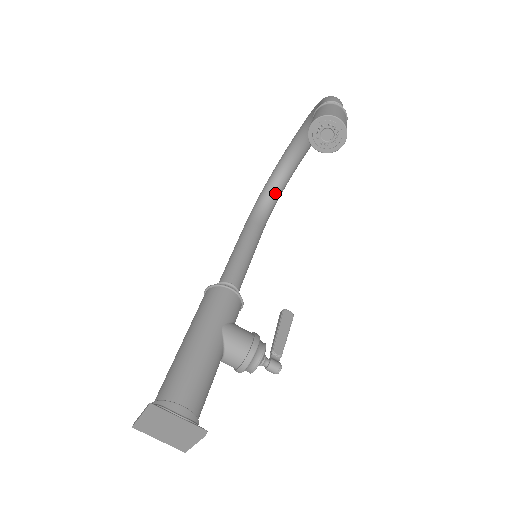
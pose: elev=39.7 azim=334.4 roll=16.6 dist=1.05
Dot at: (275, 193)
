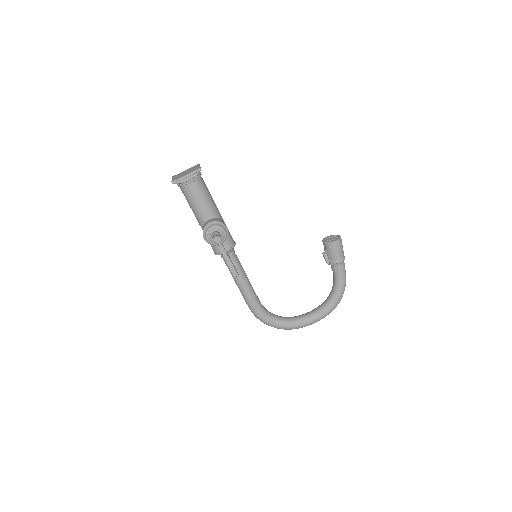
Dot at: (277, 317)
